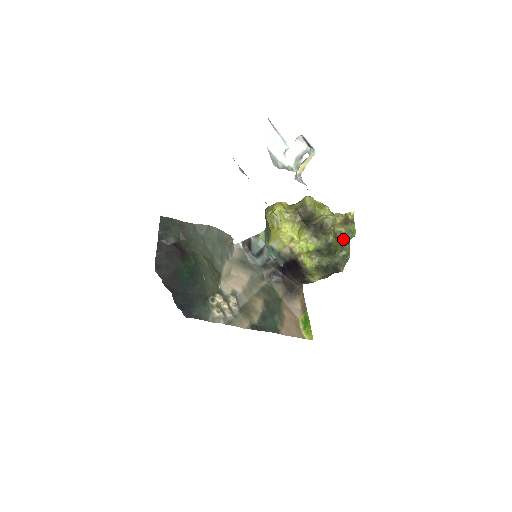
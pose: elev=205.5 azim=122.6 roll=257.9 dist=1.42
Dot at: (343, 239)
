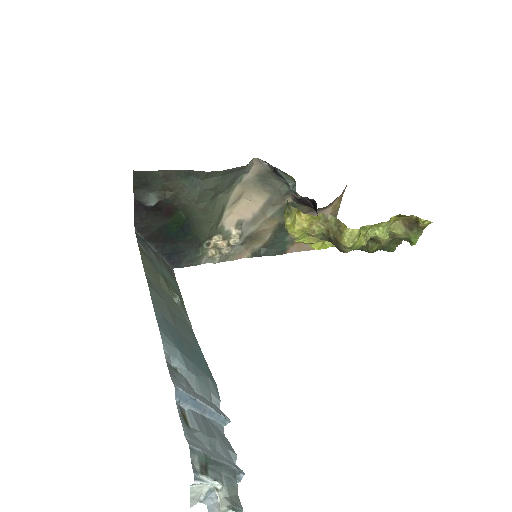
Dot at: (393, 240)
